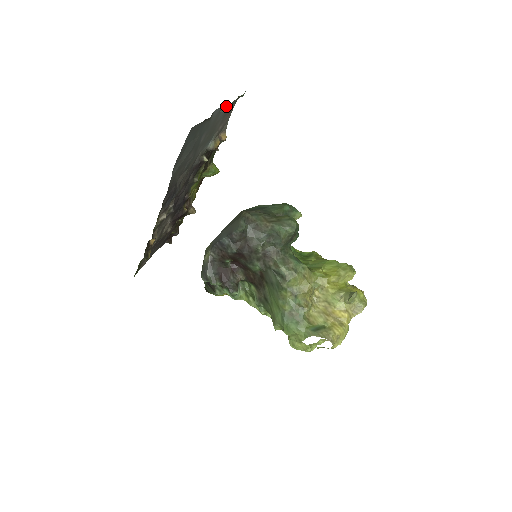
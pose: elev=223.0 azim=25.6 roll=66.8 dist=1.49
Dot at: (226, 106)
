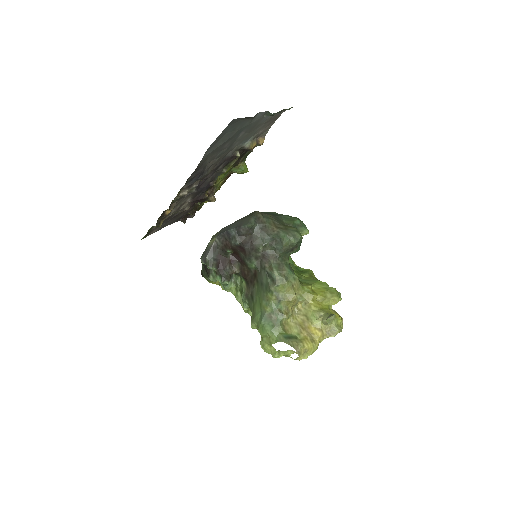
Dot at: occluded
